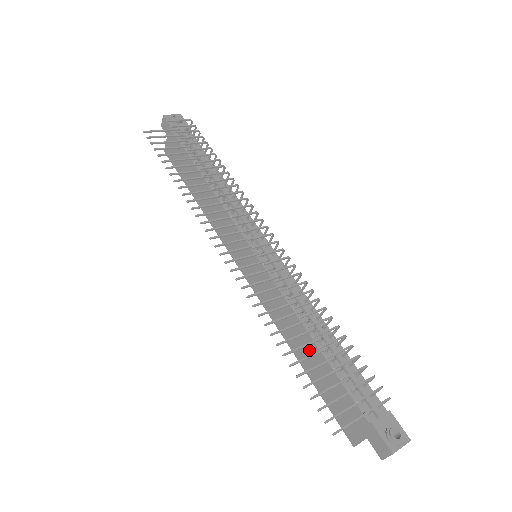
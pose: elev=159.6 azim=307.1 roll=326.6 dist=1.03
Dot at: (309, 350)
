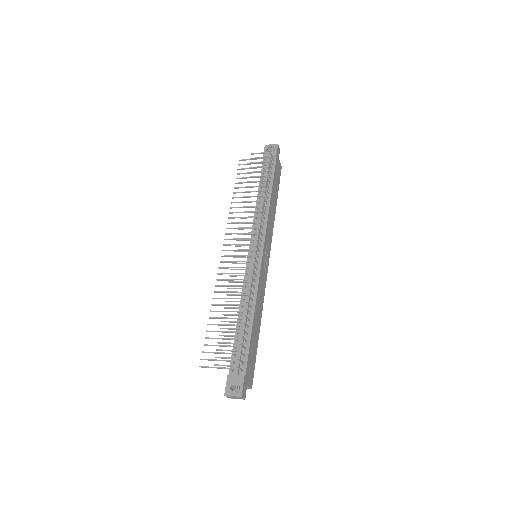
Dot at: occluded
